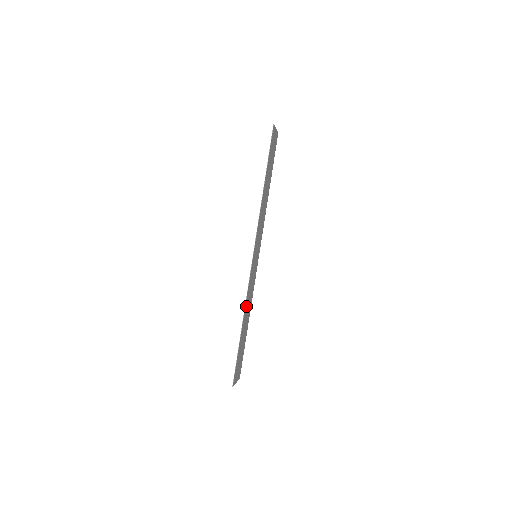
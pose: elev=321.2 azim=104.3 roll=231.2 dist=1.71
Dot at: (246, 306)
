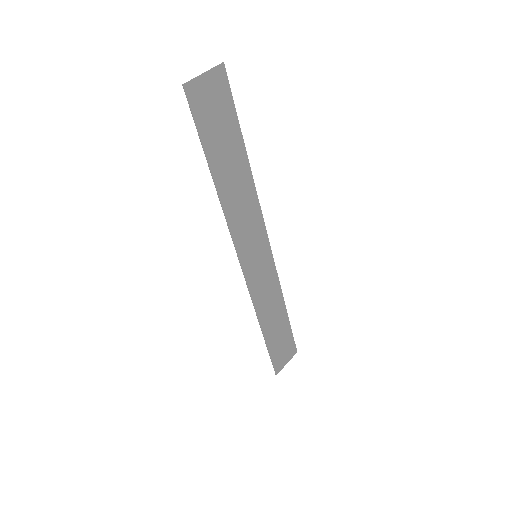
Dot at: (262, 311)
